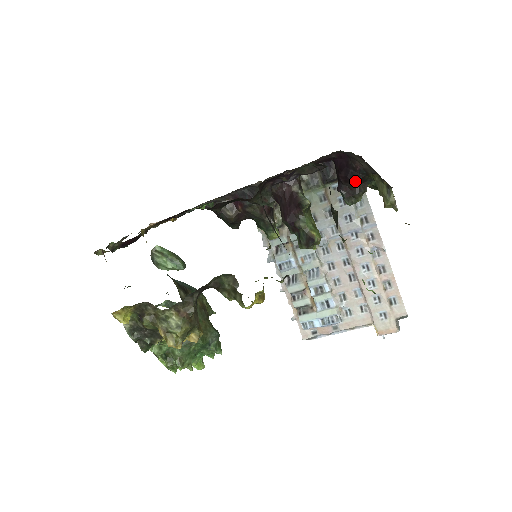
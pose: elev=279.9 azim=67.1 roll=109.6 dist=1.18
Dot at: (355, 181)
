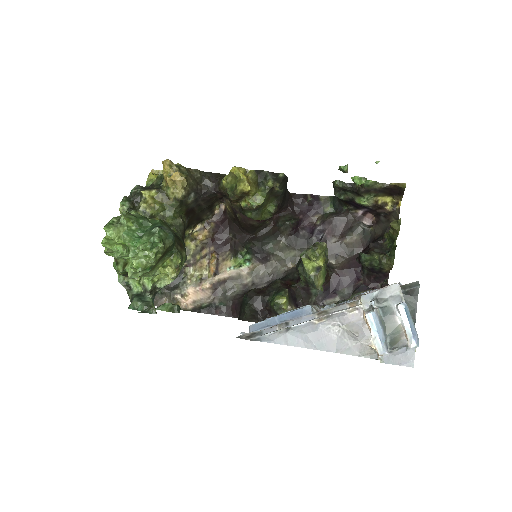
Dot at: (372, 245)
